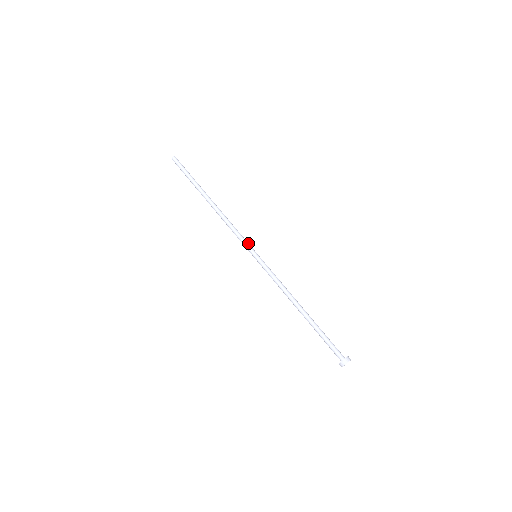
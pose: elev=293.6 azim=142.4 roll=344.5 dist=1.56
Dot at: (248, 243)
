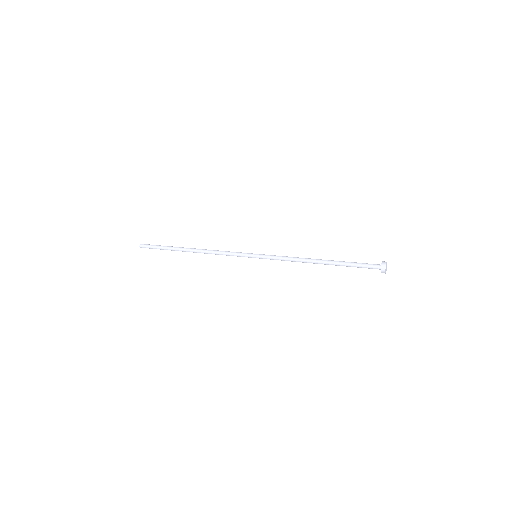
Dot at: (243, 253)
